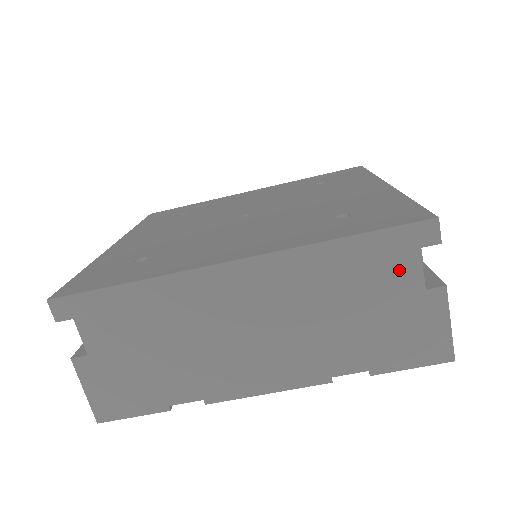
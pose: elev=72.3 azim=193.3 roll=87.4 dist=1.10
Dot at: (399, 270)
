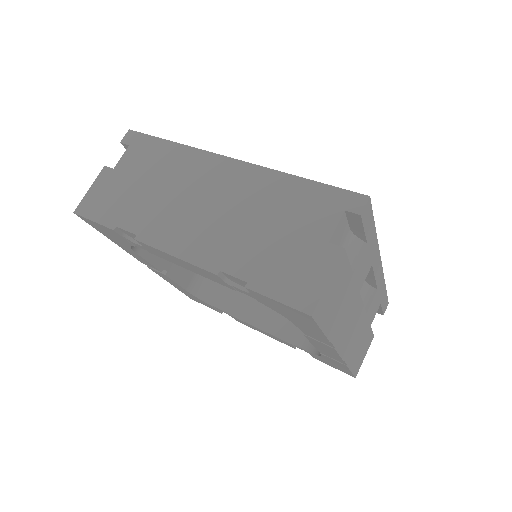
Dot at: (321, 218)
